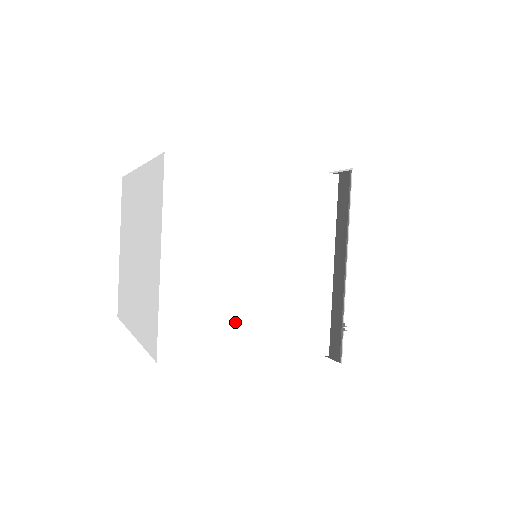
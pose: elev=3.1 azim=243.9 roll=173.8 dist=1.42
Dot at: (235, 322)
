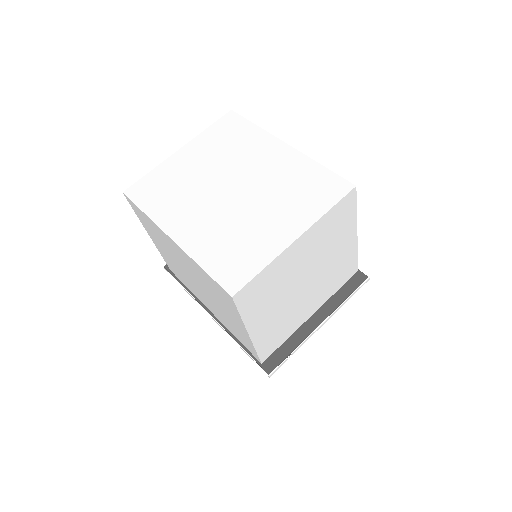
Dot at: (269, 307)
